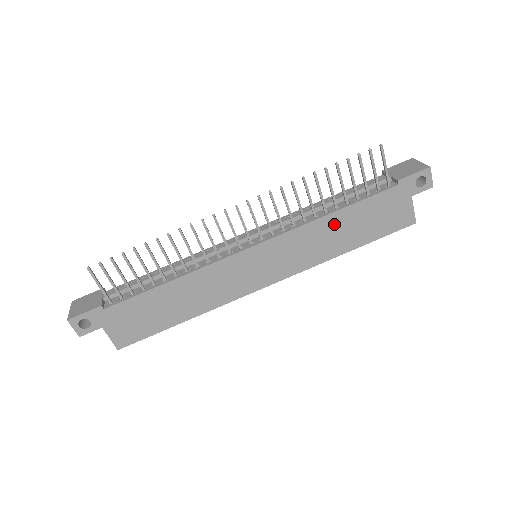
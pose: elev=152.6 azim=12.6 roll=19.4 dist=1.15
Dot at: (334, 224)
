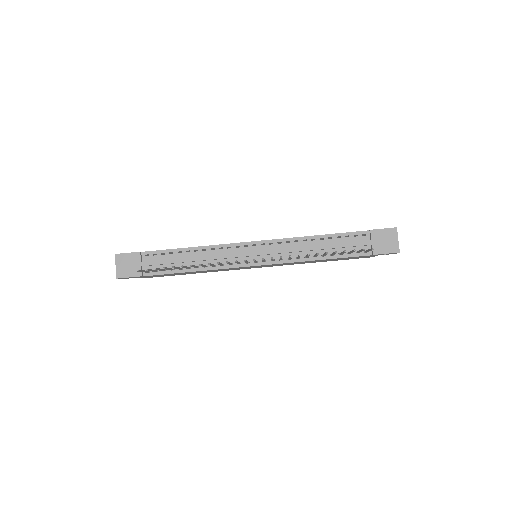
Dot at: occluded
